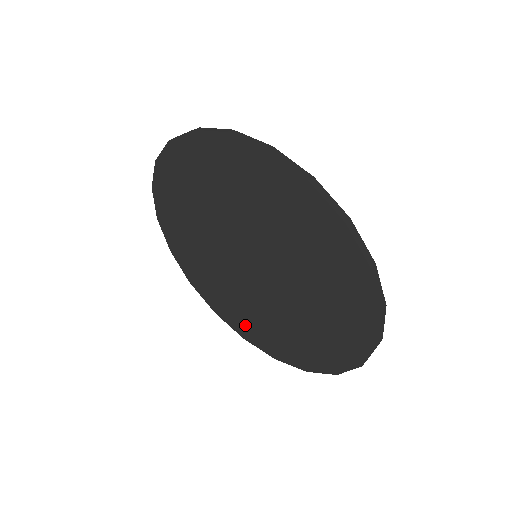
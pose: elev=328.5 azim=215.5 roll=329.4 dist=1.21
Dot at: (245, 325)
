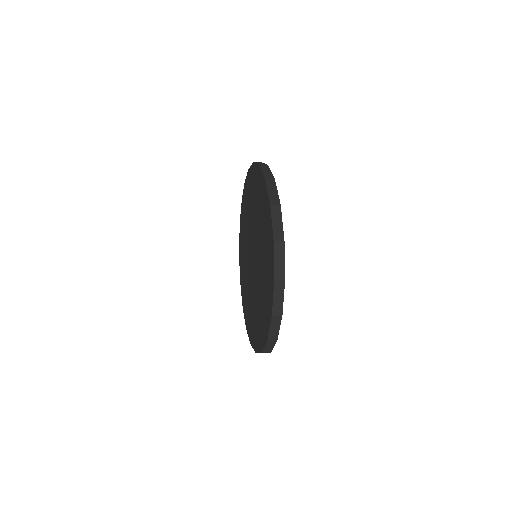
Dot at: (255, 334)
